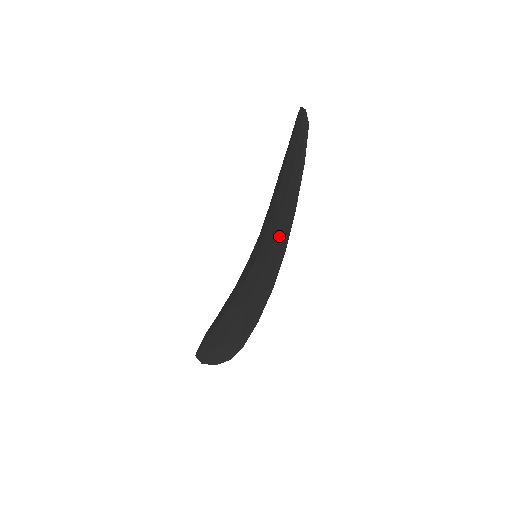
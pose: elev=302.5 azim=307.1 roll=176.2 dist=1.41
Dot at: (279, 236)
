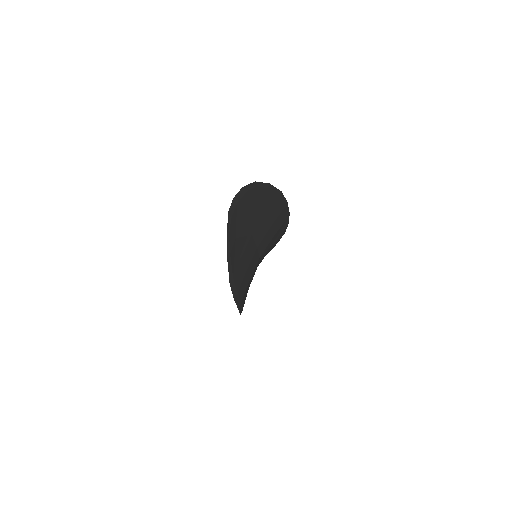
Dot at: occluded
